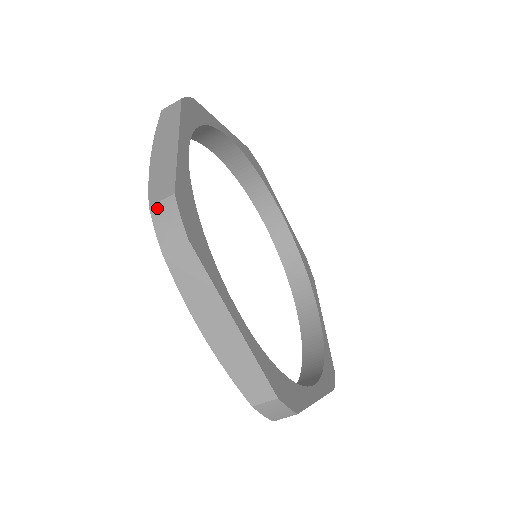
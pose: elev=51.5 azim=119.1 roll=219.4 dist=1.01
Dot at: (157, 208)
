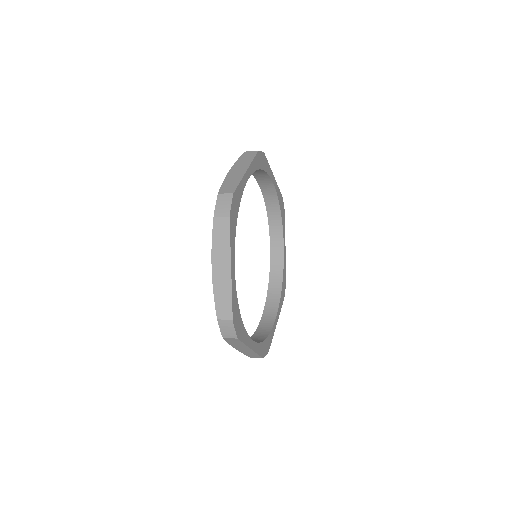
Dot at: (222, 322)
